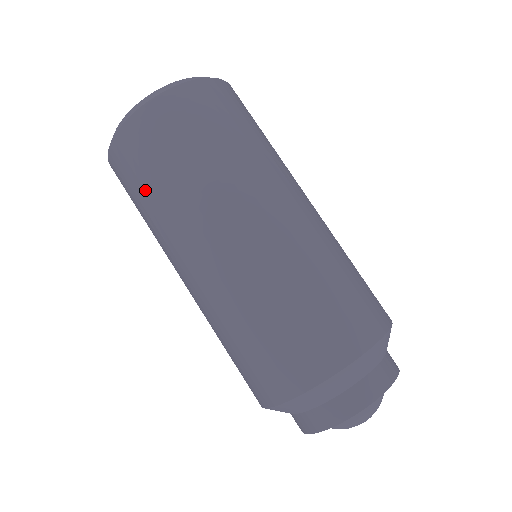
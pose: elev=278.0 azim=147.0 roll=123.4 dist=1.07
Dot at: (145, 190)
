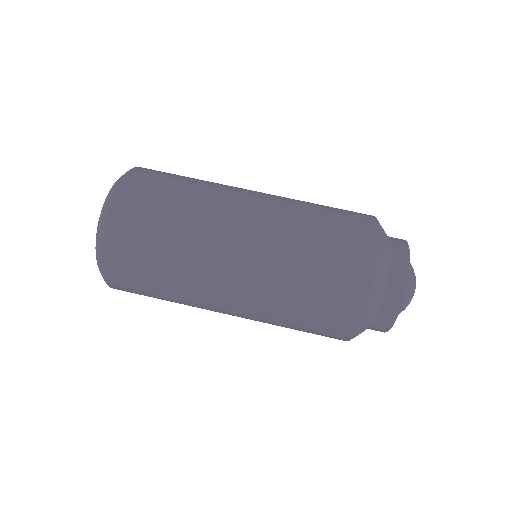
Dot at: (166, 206)
